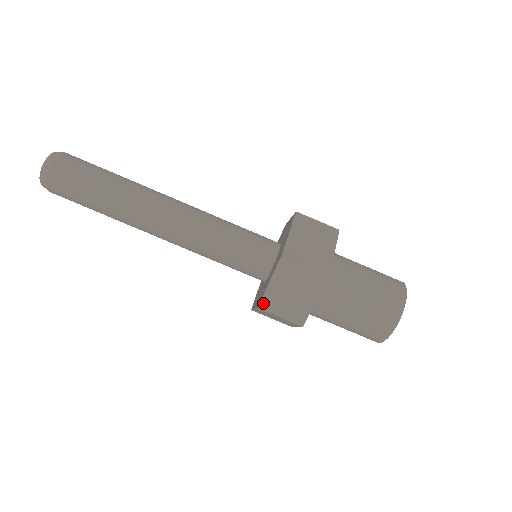
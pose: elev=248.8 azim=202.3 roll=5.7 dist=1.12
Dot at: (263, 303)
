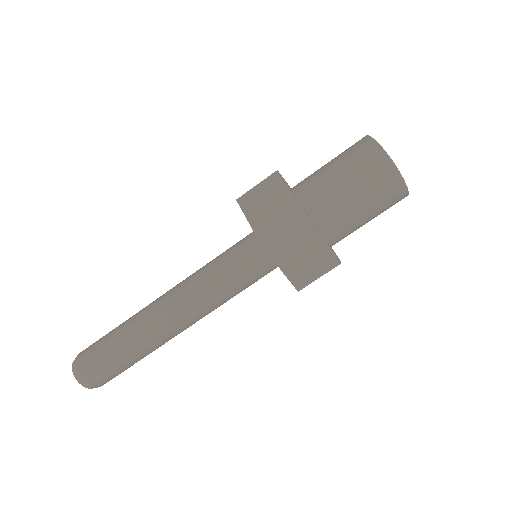
Dot at: (297, 285)
